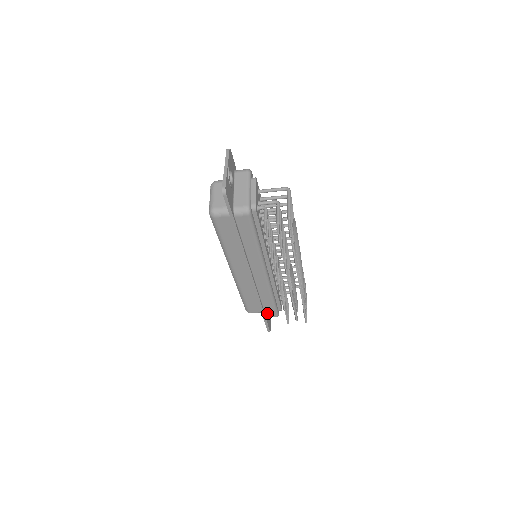
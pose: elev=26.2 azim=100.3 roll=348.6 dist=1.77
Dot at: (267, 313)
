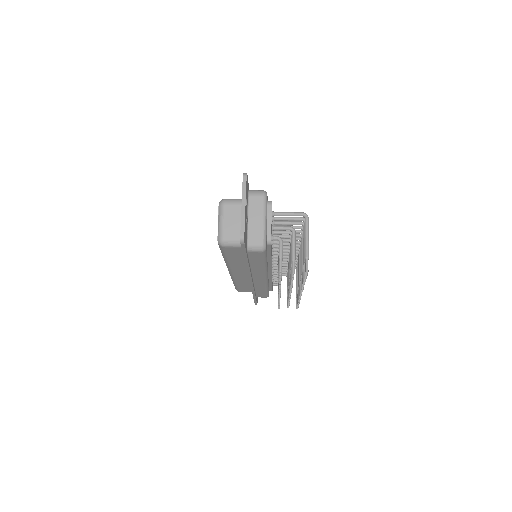
Dot at: (258, 296)
